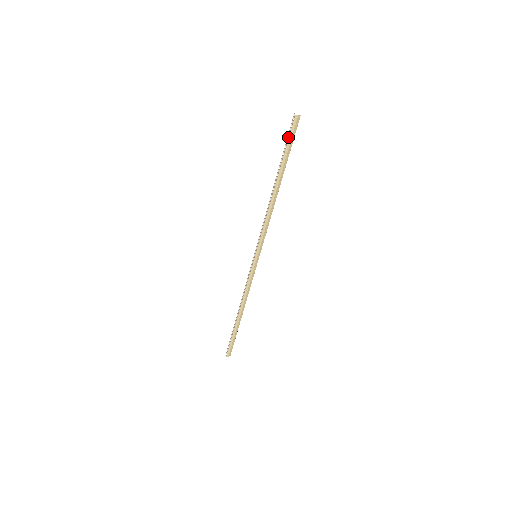
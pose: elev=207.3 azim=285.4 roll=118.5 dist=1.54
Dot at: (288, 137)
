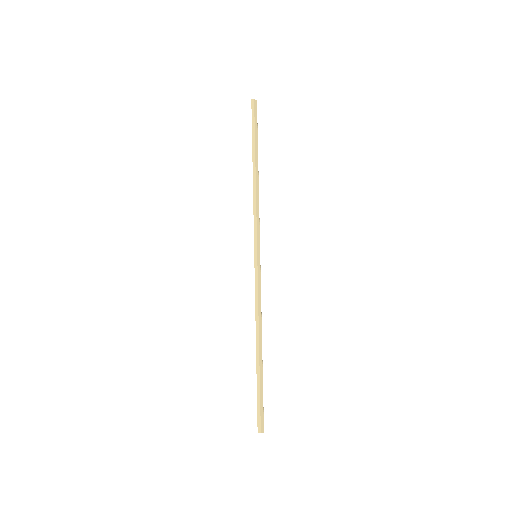
Dot at: occluded
